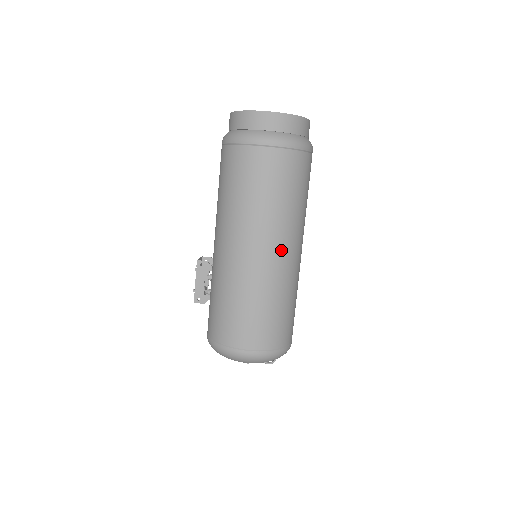
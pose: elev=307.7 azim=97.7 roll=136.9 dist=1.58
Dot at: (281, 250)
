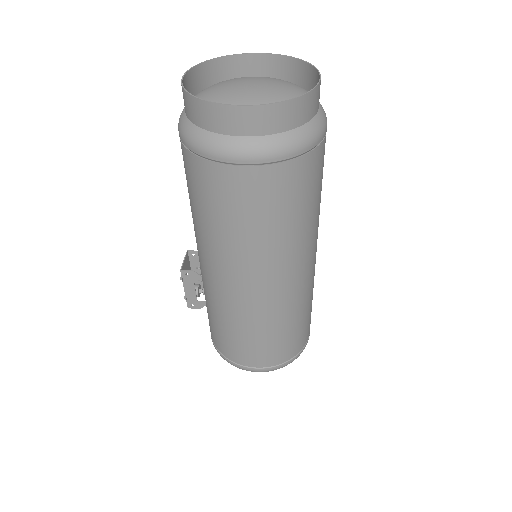
Dot at: (287, 279)
